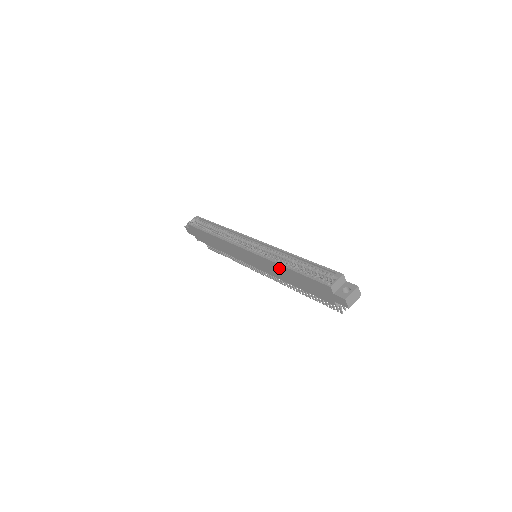
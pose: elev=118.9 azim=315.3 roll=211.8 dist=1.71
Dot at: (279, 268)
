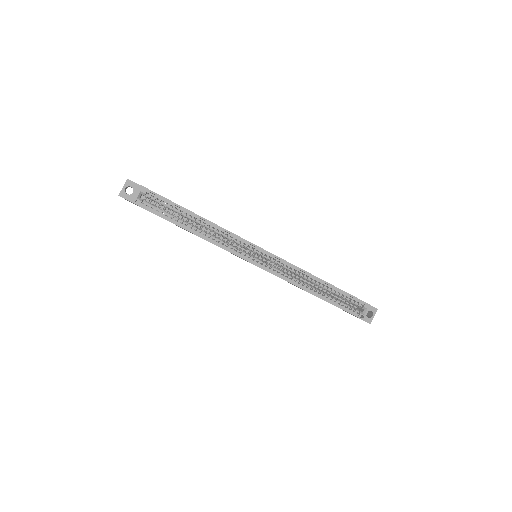
Dot at: (302, 289)
